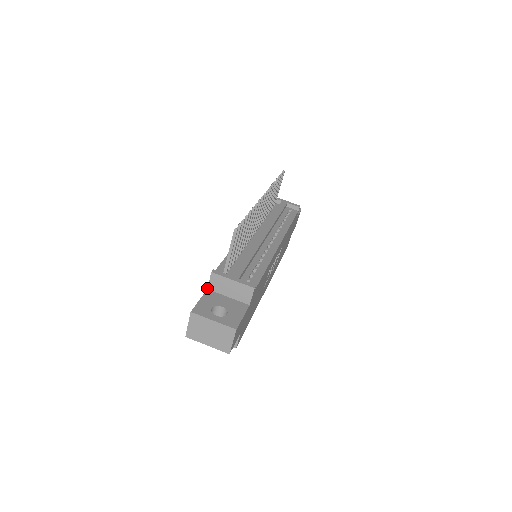
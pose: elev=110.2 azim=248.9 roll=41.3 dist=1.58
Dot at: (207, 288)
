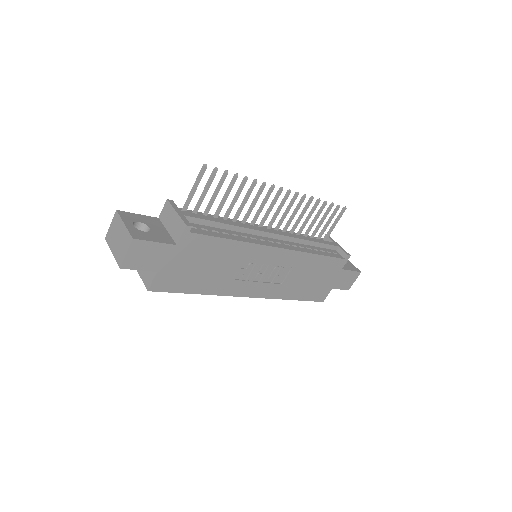
Dot at: (159, 217)
